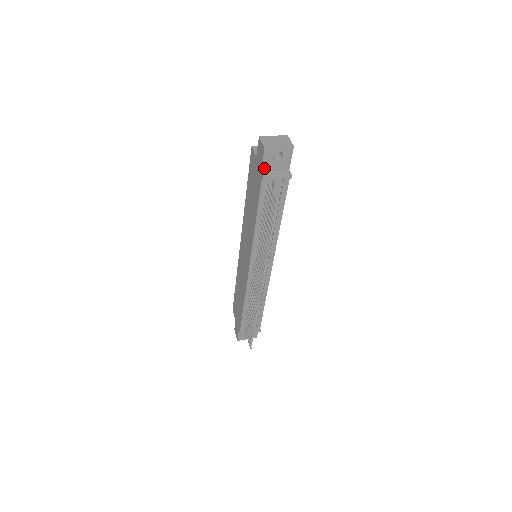
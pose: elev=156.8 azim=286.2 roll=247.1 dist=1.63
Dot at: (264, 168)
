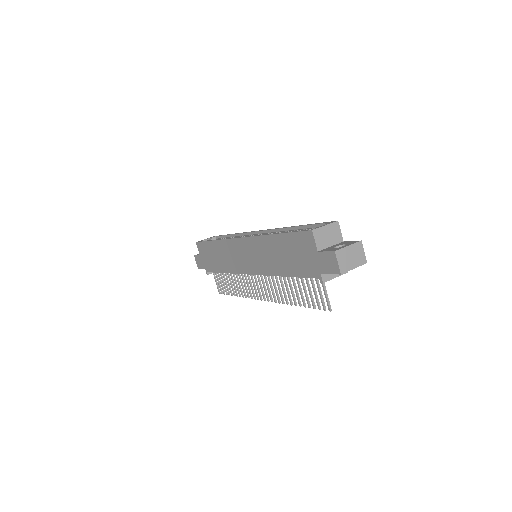
Dot at: (326, 272)
